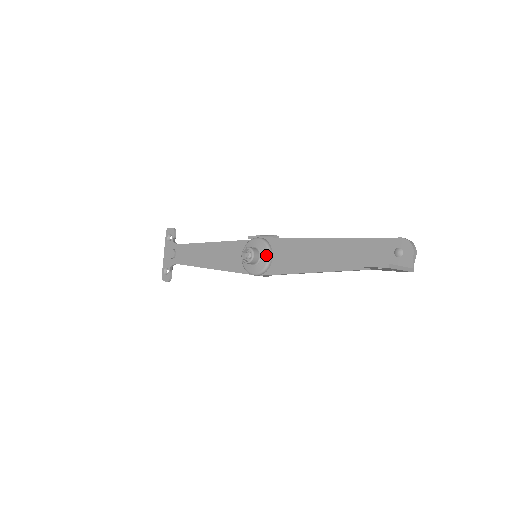
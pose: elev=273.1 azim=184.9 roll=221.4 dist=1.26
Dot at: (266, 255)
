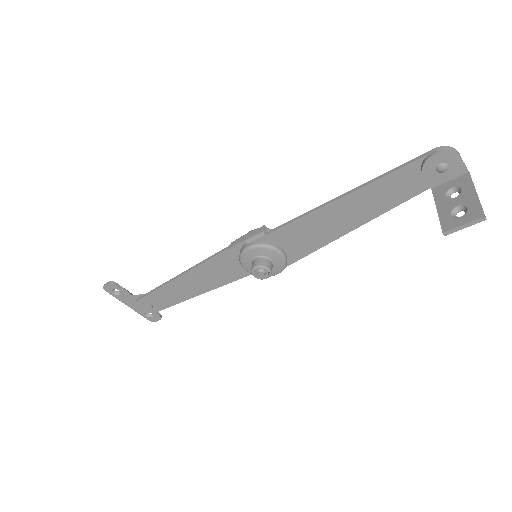
Dot at: (276, 255)
